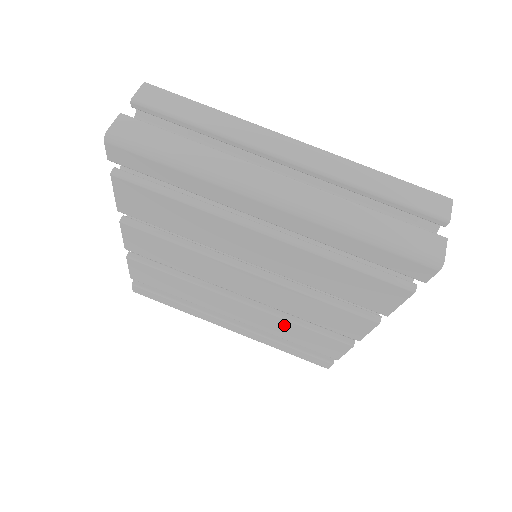
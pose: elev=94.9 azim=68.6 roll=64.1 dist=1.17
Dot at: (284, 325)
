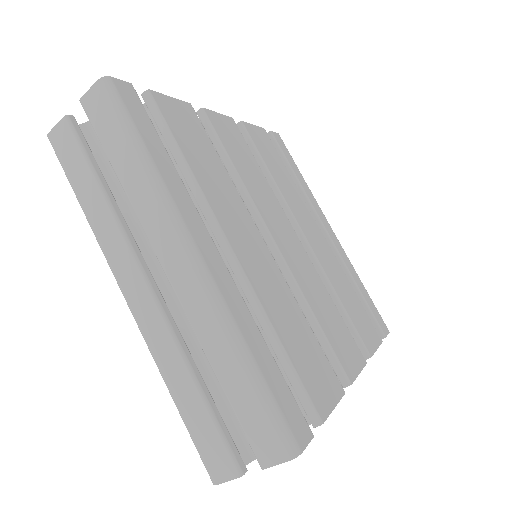
Dot at: occluded
